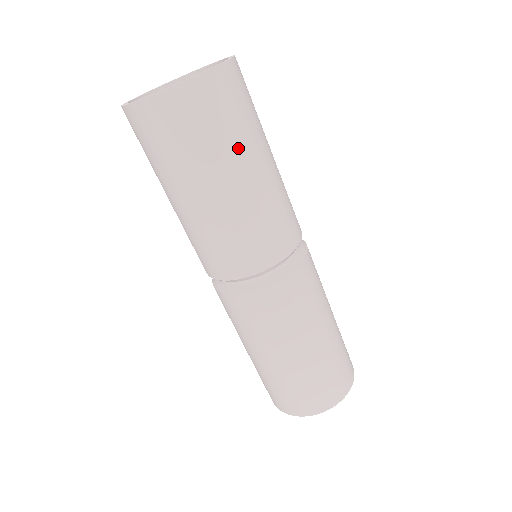
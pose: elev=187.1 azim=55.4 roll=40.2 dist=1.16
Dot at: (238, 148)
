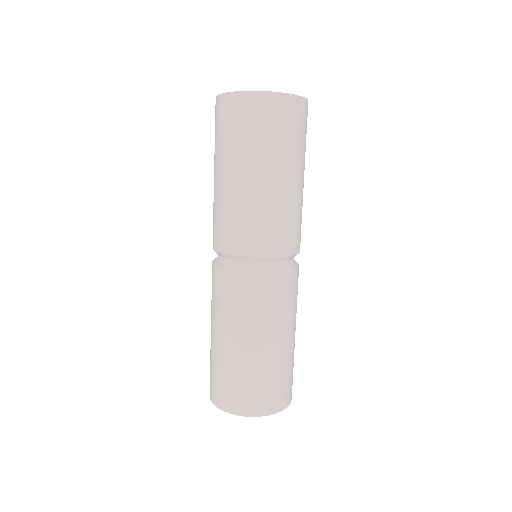
Dot at: (304, 157)
